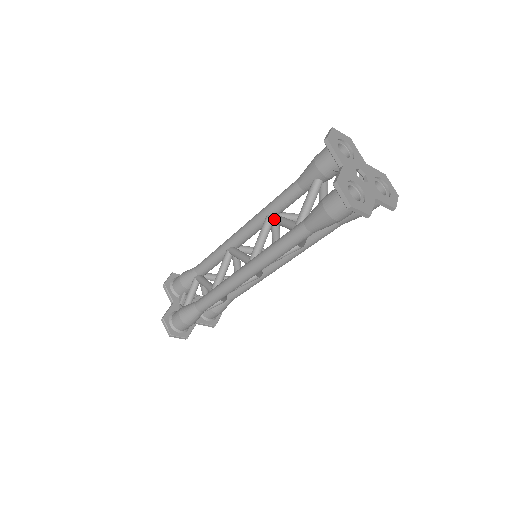
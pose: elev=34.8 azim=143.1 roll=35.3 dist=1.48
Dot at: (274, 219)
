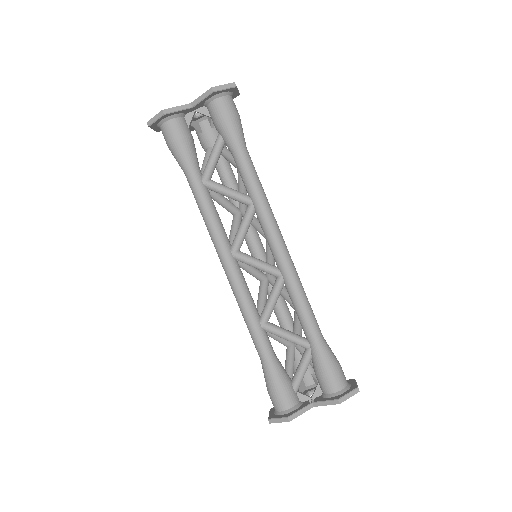
Dot at: occluded
